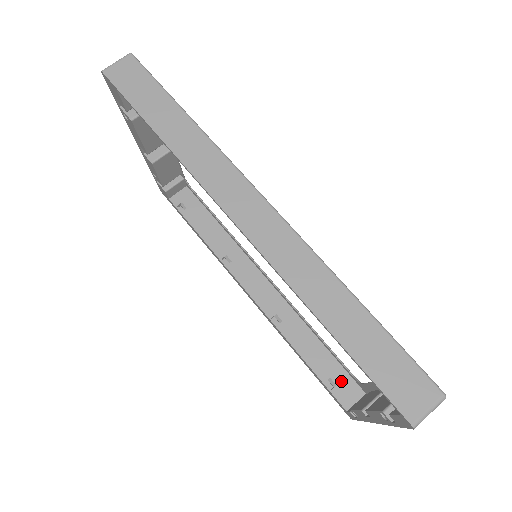
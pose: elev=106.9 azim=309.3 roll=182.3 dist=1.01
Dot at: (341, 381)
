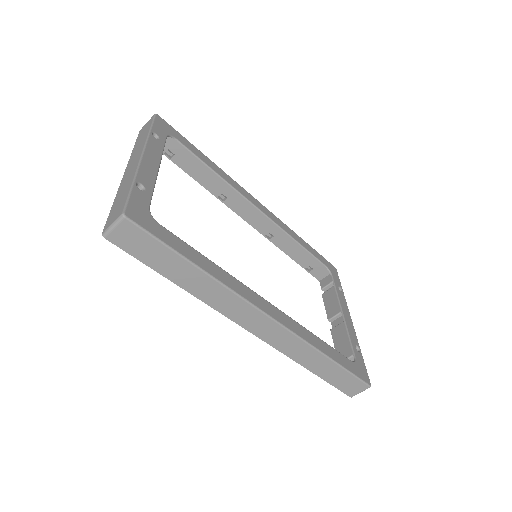
Dot at: (317, 267)
